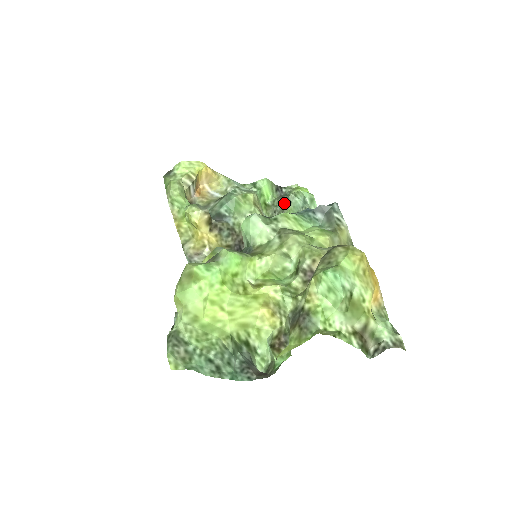
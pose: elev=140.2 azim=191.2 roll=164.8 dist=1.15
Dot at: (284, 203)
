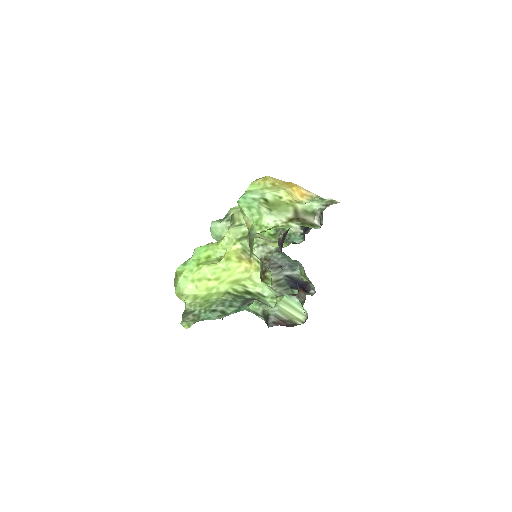
Dot at: occluded
